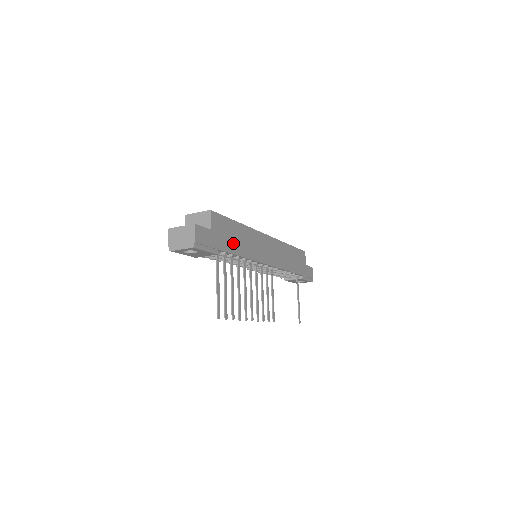
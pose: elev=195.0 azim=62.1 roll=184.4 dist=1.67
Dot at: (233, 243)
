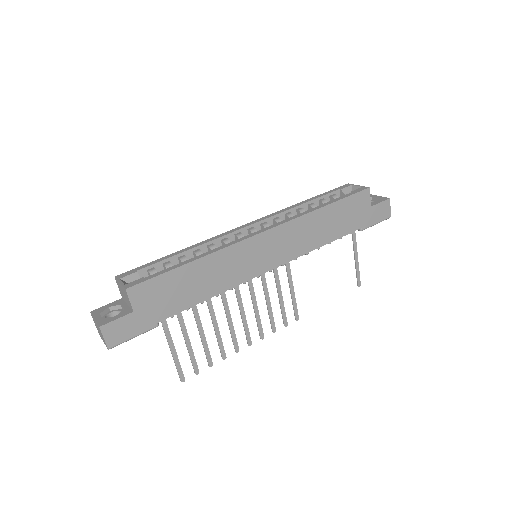
Dot at: (185, 295)
